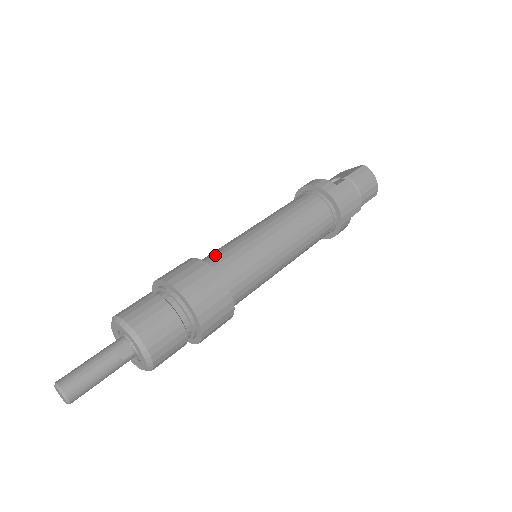
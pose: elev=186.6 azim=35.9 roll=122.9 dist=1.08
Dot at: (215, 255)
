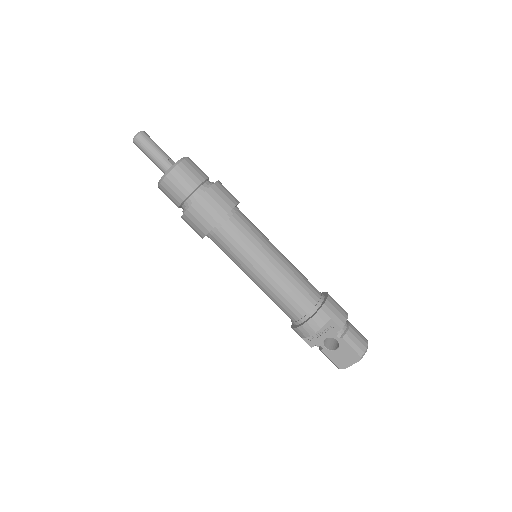
Dot at: occluded
